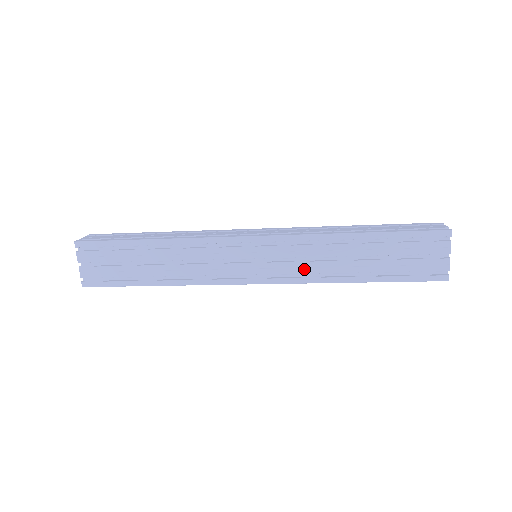
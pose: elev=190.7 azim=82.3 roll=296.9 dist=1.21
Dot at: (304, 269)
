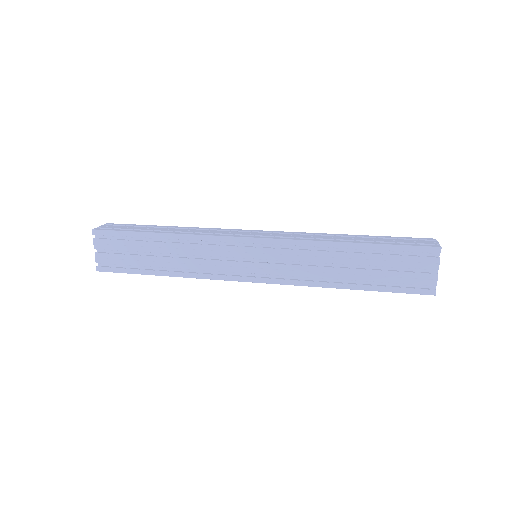
Dot at: (299, 272)
